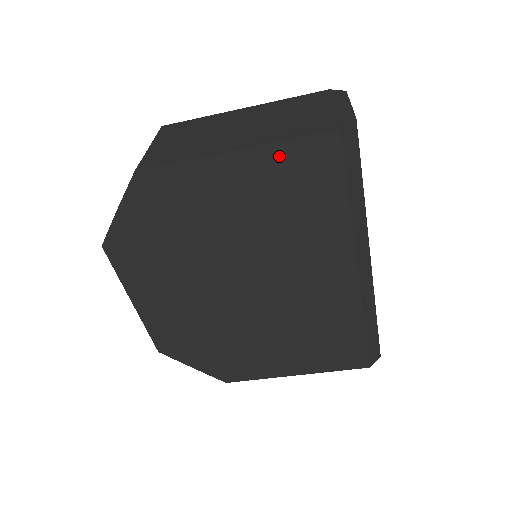
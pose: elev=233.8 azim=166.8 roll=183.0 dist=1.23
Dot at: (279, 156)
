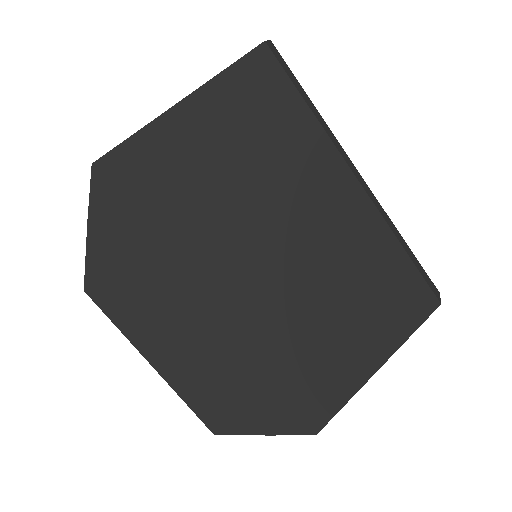
Dot at: (227, 87)
